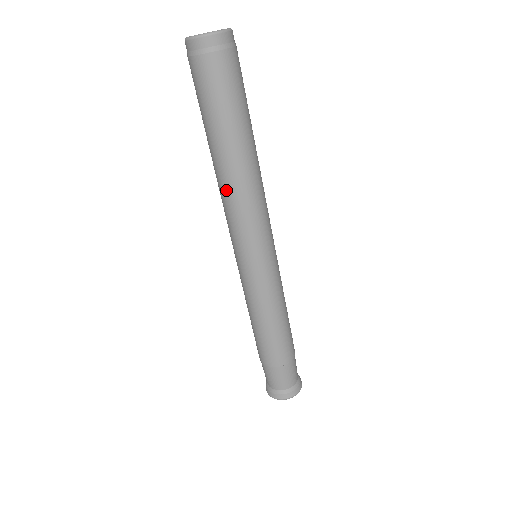
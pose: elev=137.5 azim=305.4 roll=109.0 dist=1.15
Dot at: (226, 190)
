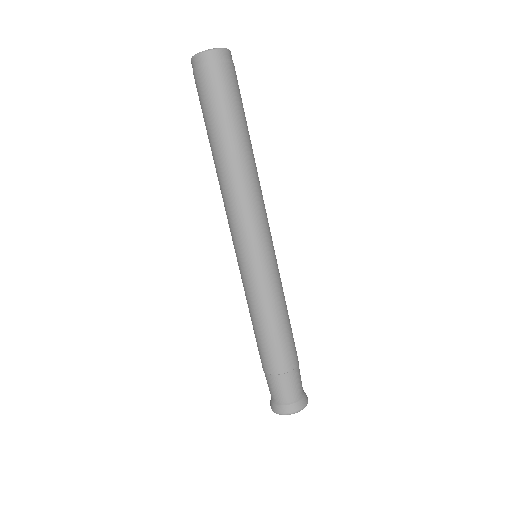
Dot at: (223, 187)
